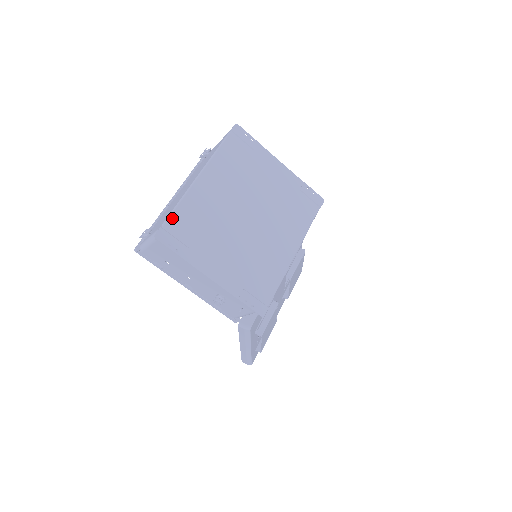
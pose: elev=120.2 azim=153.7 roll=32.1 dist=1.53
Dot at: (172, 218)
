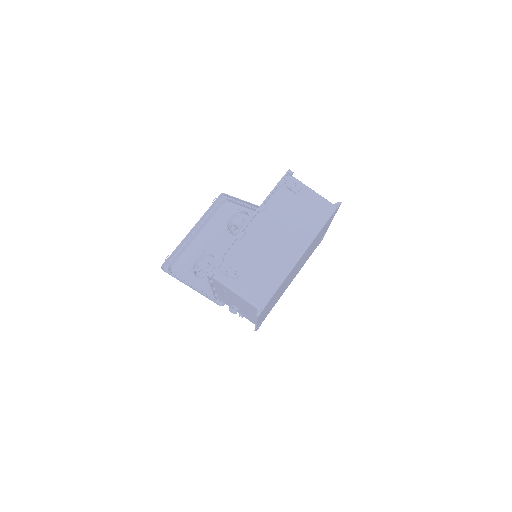
Dot at: occluded
